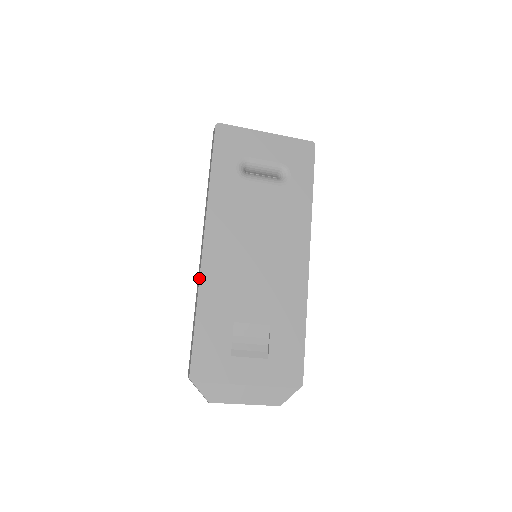
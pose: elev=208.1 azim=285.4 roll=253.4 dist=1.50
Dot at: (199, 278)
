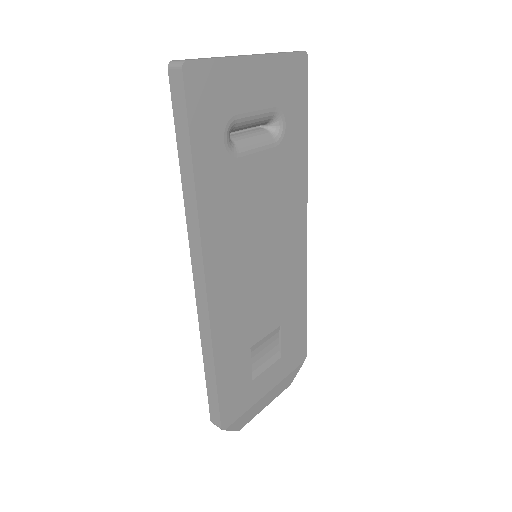
Dot at: (210, 328)
